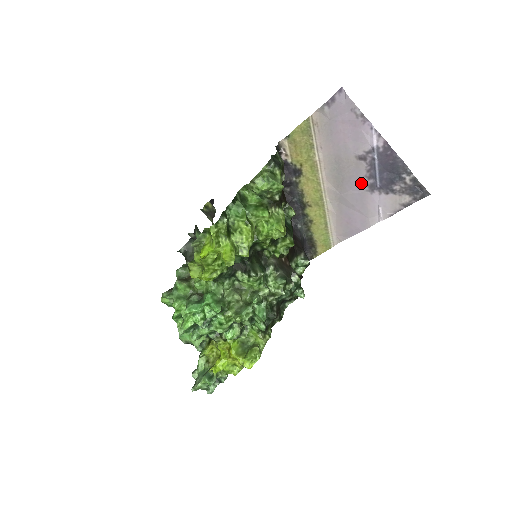
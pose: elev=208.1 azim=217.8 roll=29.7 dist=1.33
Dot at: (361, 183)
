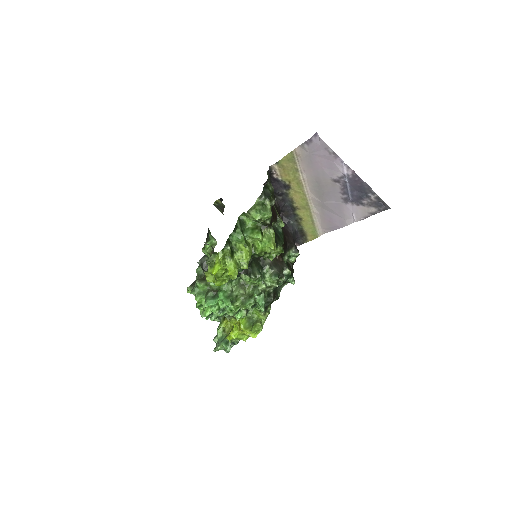
Dot at: (337, 197)
